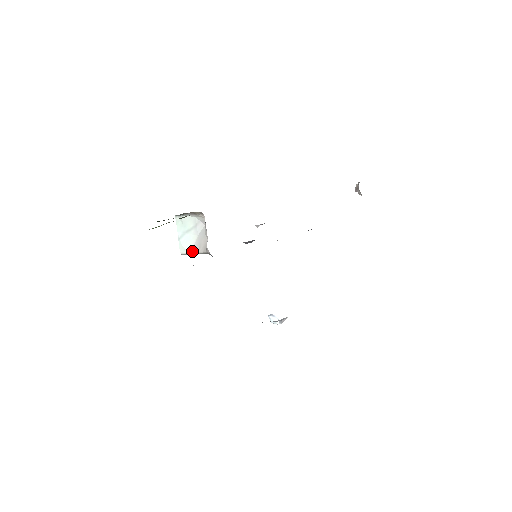
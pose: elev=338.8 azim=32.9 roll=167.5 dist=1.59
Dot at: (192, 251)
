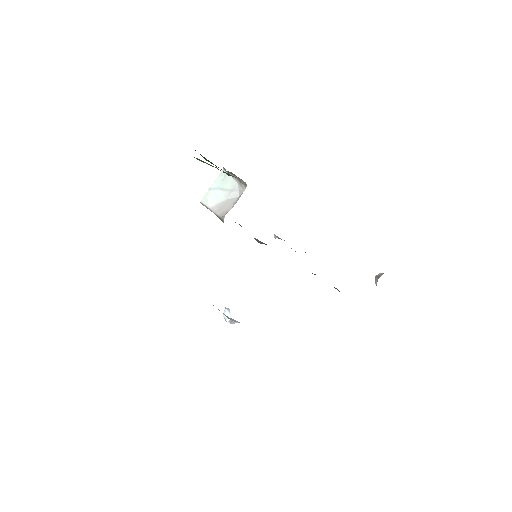
Dot at: (211, 207)
